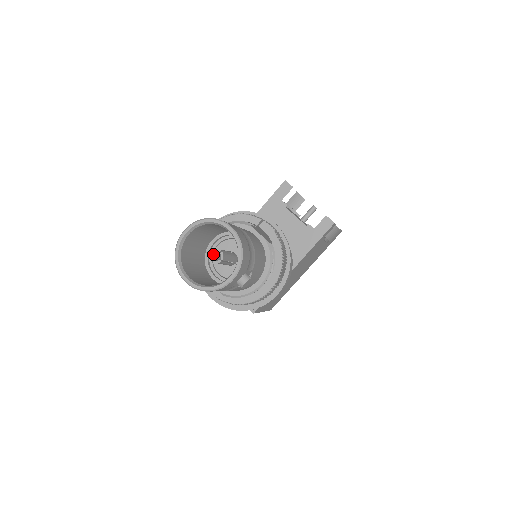
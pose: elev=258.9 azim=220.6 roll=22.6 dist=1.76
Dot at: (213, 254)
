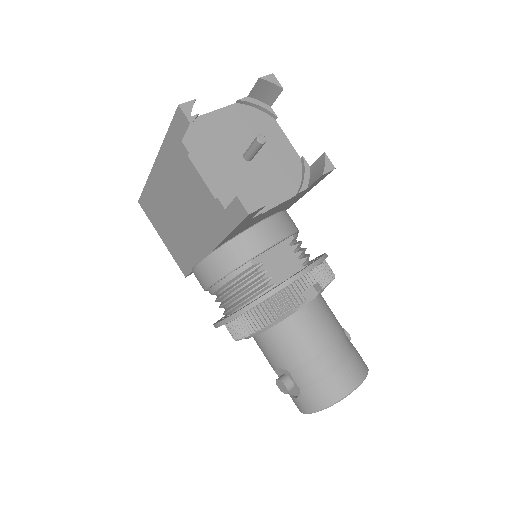
Dot at: occluded
